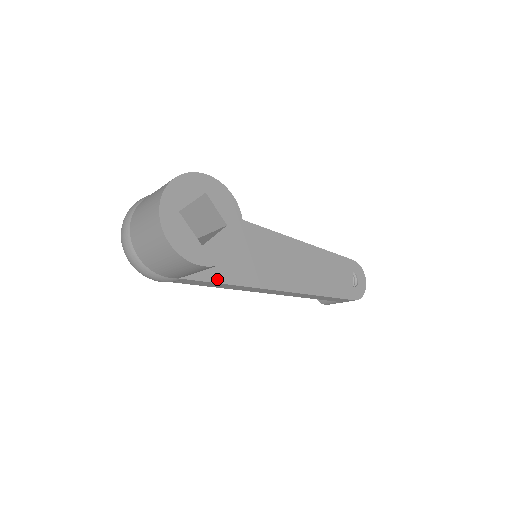
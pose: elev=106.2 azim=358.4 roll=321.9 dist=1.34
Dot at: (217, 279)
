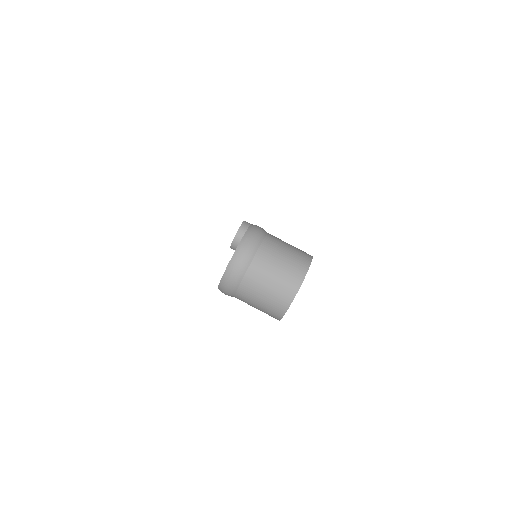
Dot at: occluded
